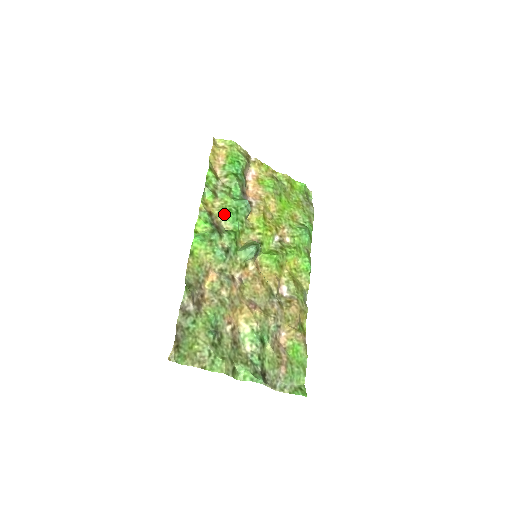
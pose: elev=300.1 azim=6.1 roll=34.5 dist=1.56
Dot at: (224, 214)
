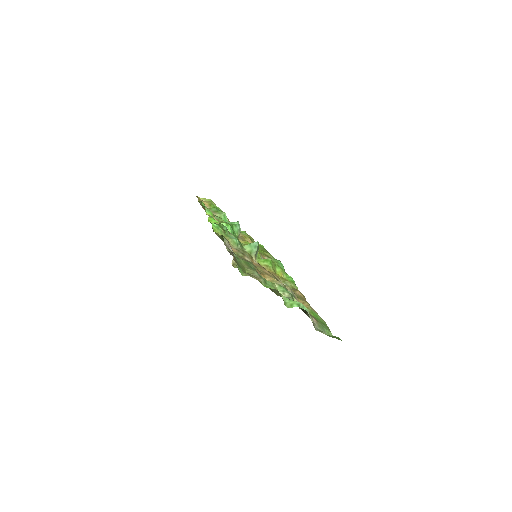
Dot at: (224, 225)
